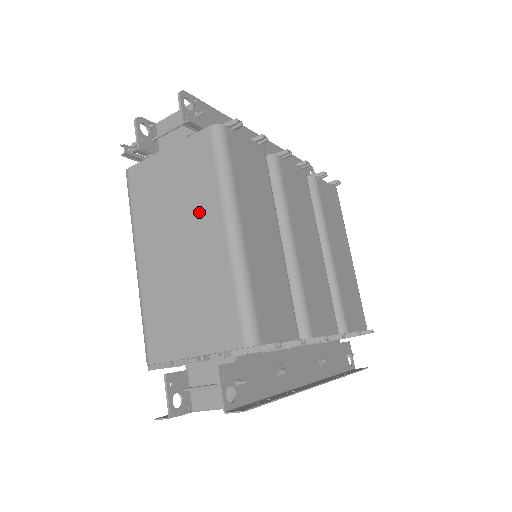
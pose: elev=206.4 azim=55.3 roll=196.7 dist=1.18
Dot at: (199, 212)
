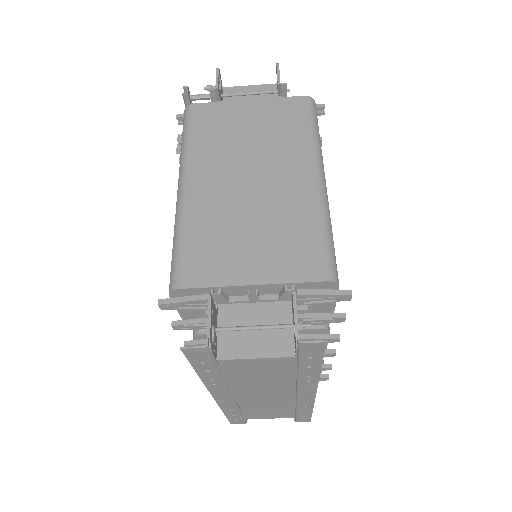
Dot at: (283, 155)
